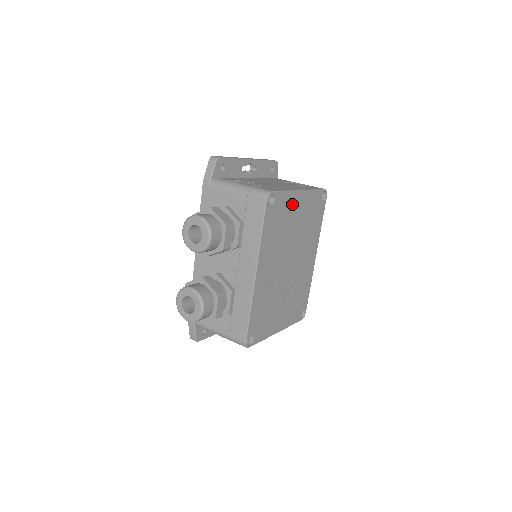
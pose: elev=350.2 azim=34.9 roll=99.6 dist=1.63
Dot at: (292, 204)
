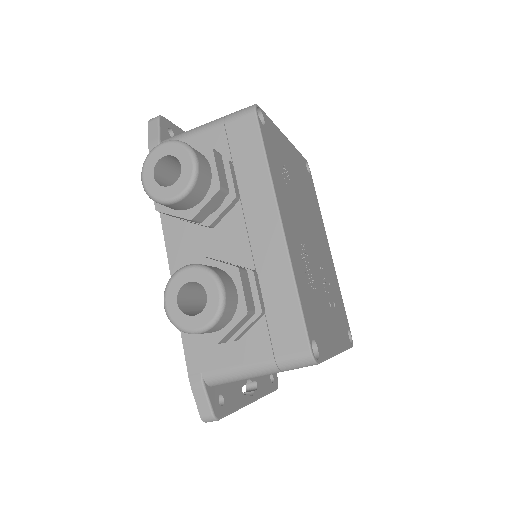
Dot at: (283, 147)
